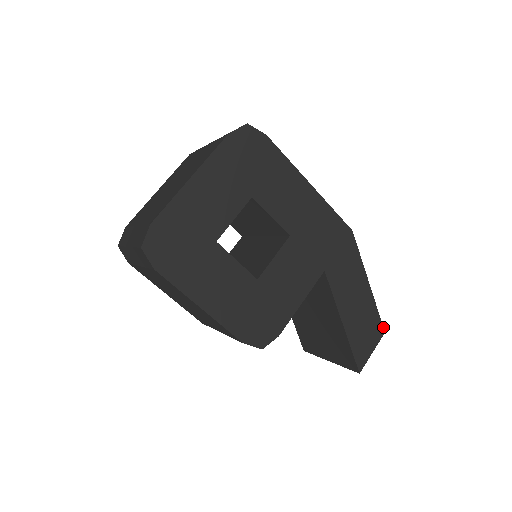
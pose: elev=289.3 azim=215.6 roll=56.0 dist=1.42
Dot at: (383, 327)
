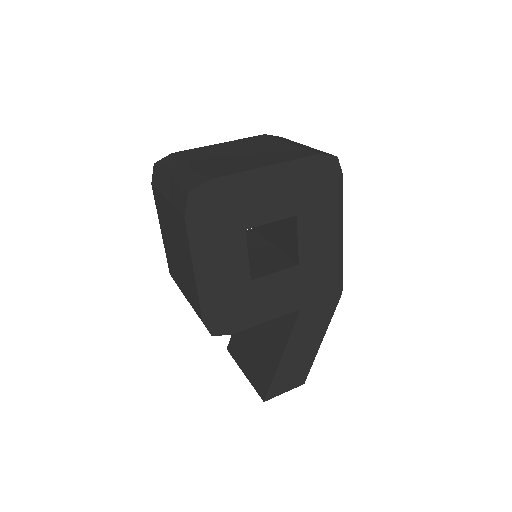
Dot at: occluded
